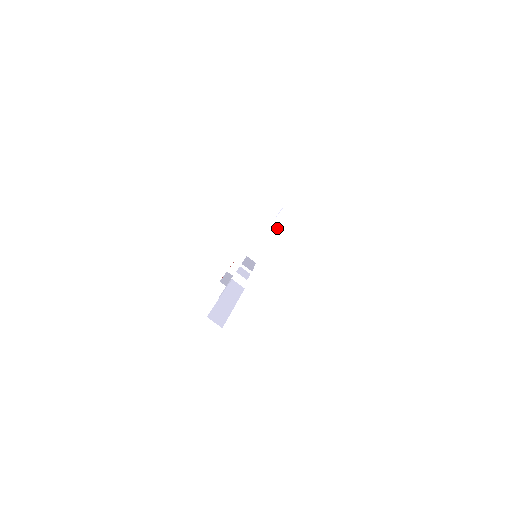
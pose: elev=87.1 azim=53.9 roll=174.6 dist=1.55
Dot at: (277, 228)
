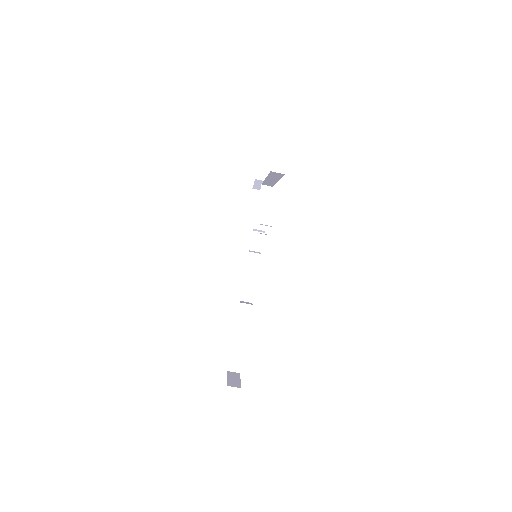
Dot at: occluded
